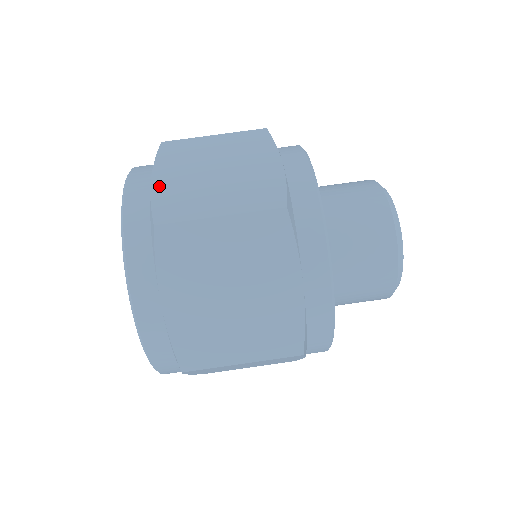
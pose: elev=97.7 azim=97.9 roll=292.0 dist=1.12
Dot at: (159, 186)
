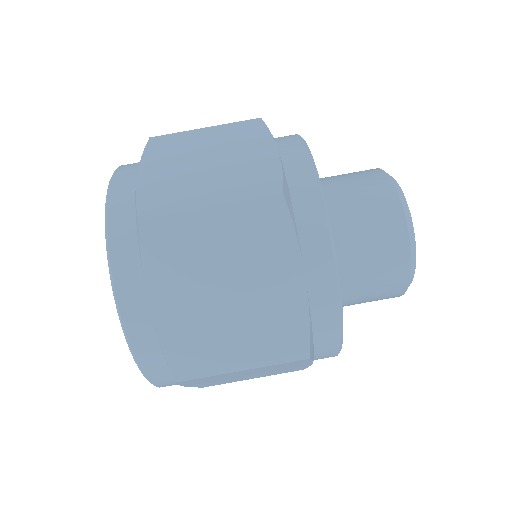
Dot at: (145, 180)
